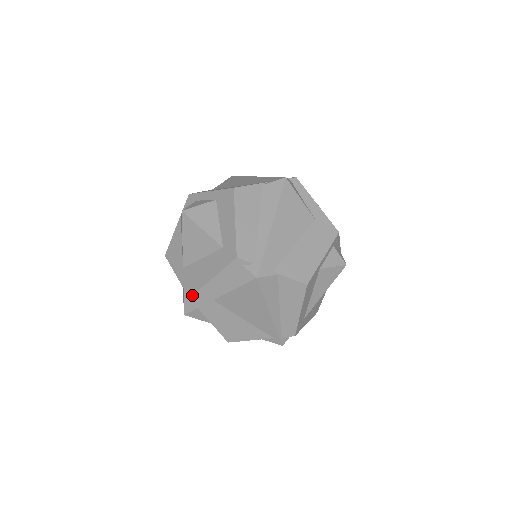
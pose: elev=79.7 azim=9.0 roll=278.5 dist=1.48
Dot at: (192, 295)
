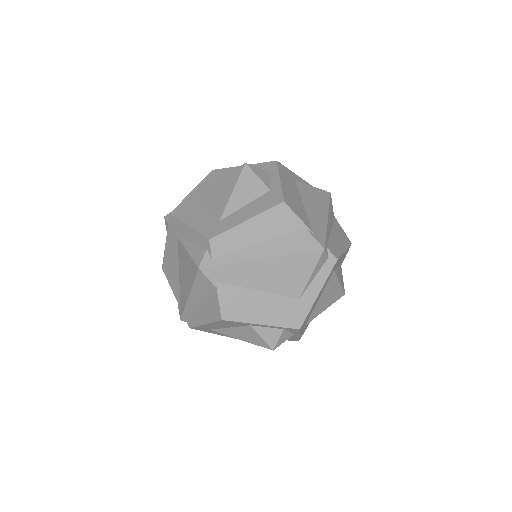
Dot at: (173, 215)
